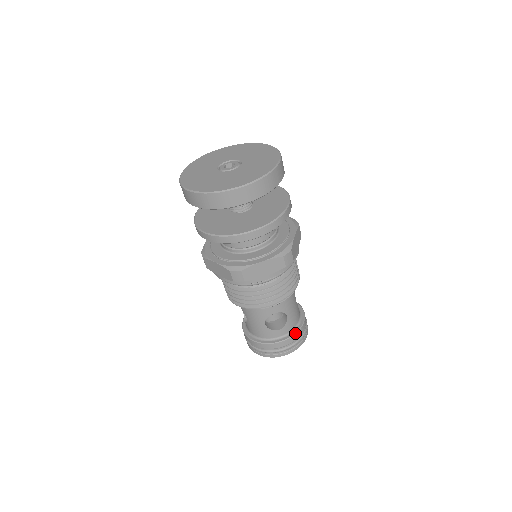
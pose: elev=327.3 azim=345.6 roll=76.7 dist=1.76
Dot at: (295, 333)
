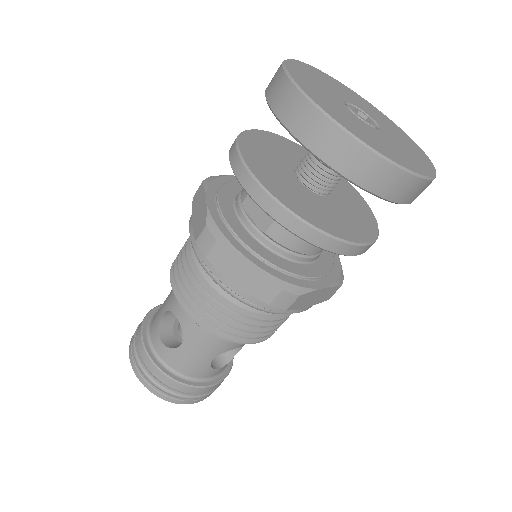
Dot at: (228, 373)
